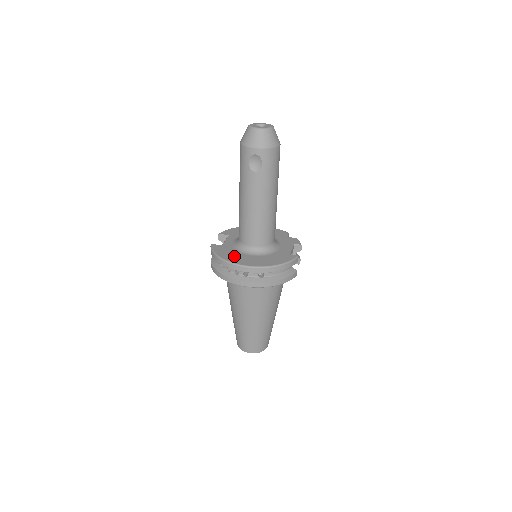
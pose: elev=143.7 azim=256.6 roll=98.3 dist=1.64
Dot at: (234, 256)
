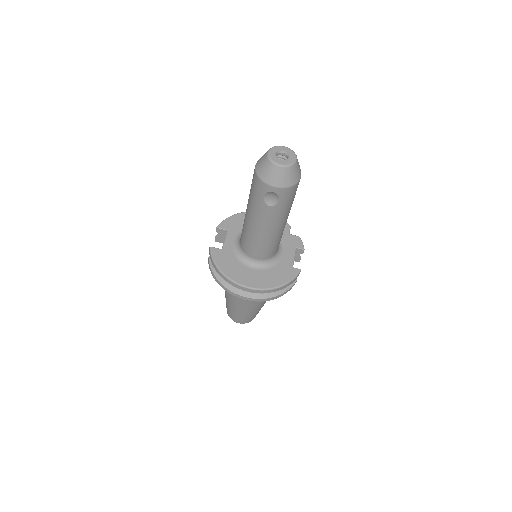
Dot at: (236, 270)
